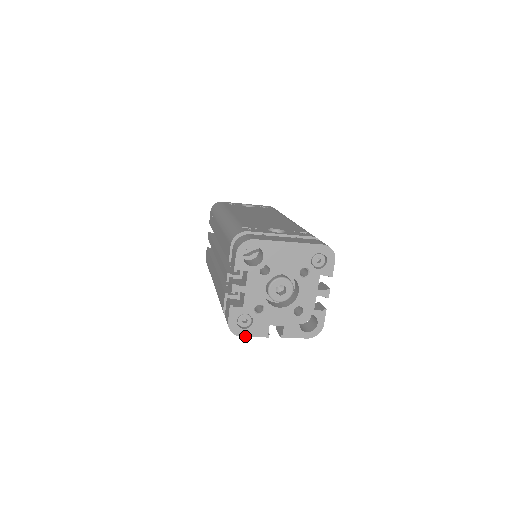
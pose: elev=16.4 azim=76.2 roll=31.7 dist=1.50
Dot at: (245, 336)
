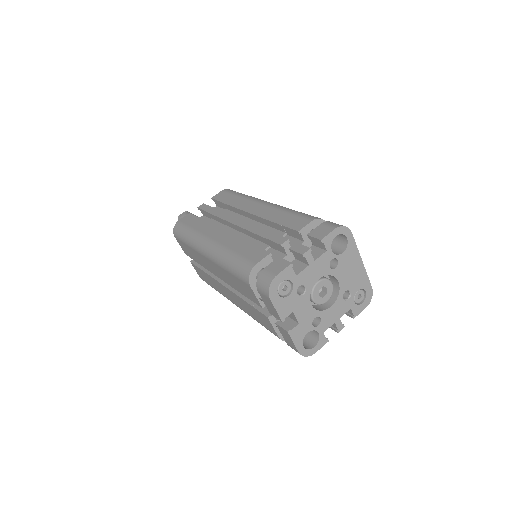
Dot at: (272, 302)
